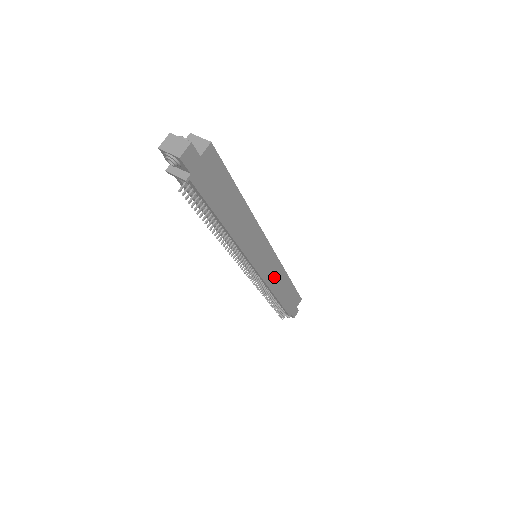
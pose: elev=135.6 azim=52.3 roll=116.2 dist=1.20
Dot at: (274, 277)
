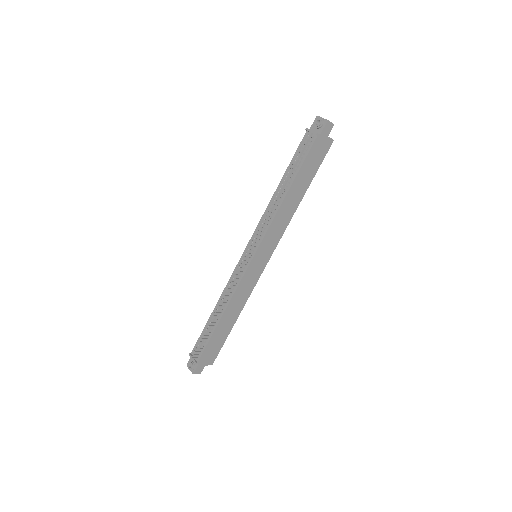
Dot at: (242, 291)
